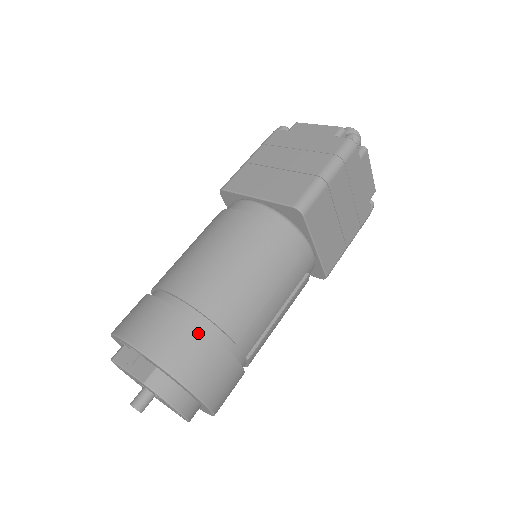
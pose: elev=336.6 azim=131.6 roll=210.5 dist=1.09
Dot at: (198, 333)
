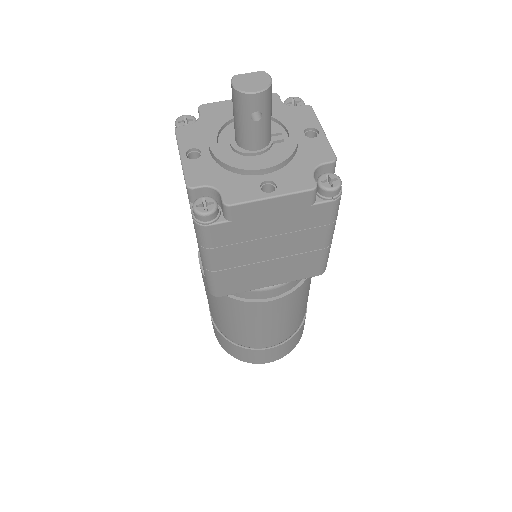
Dot at: (300, 331)
